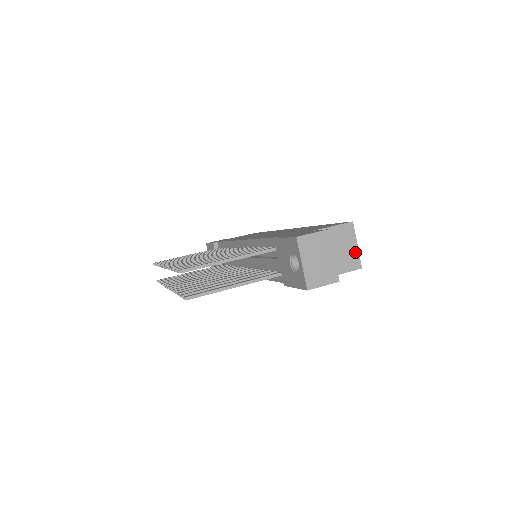
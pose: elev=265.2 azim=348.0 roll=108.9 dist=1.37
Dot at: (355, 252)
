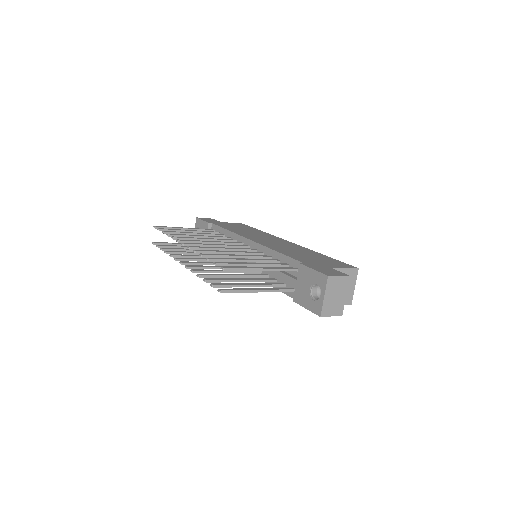
Dot at: (352, 291)
